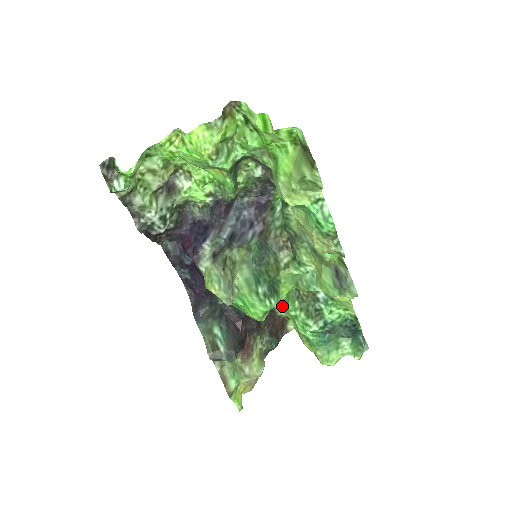
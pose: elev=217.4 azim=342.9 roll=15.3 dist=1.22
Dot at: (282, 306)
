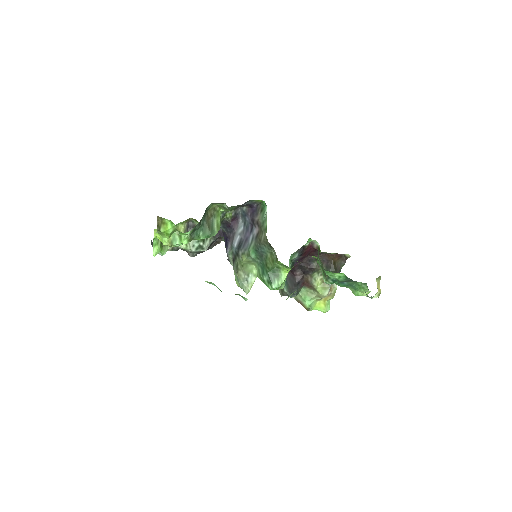
Dot at: occluded
